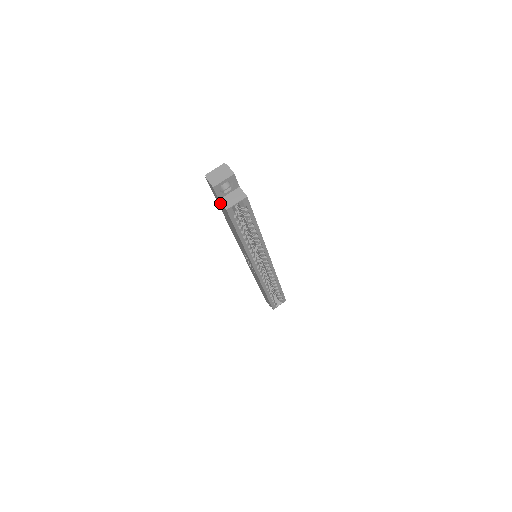
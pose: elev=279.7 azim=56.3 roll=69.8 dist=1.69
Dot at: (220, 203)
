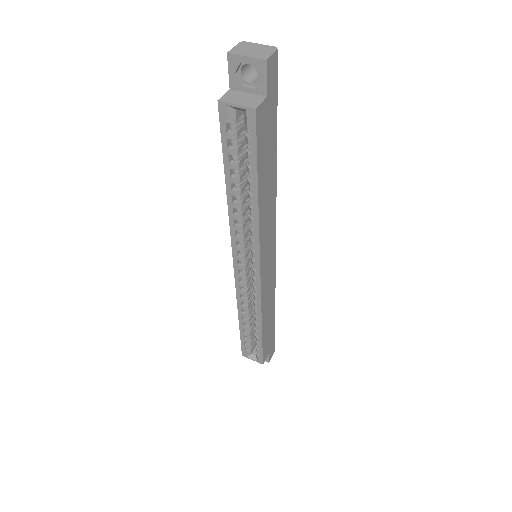
Dot at: occluded
